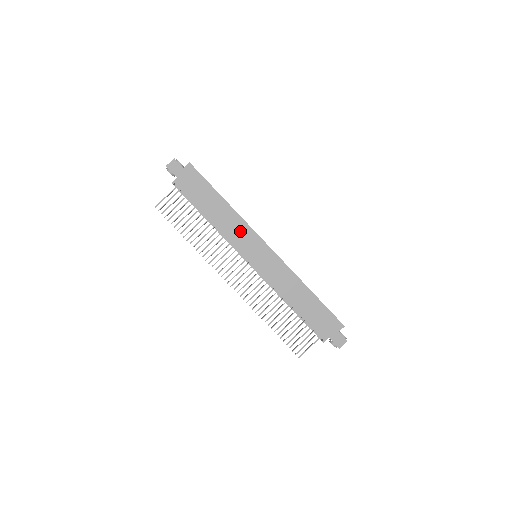
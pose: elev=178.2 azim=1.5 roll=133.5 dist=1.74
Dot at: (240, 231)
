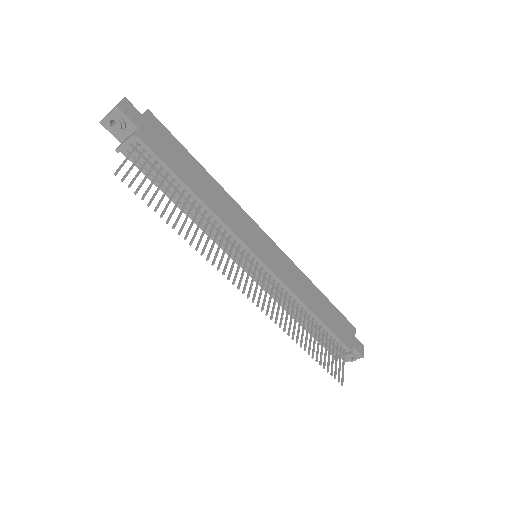
Dot at: (238, 217)
